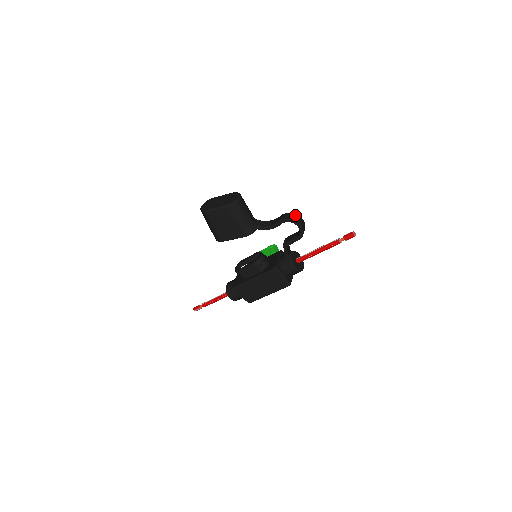
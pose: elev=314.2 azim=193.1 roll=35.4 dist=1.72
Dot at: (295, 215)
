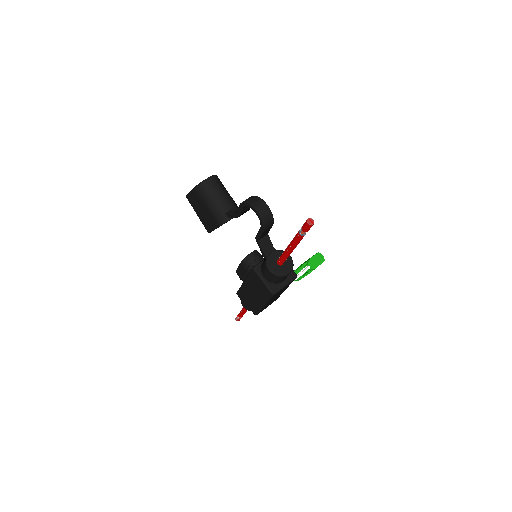
Dot at: (256, 198)
